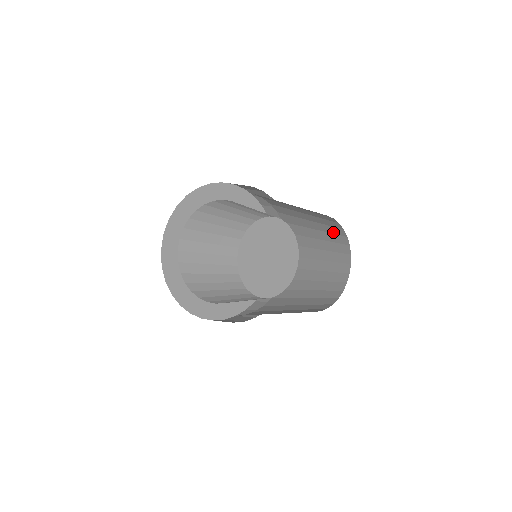
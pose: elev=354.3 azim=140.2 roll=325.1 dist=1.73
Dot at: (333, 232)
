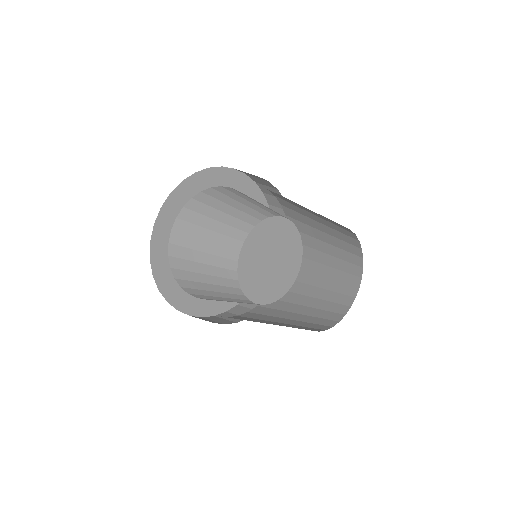
Dot at: (345, 240)
